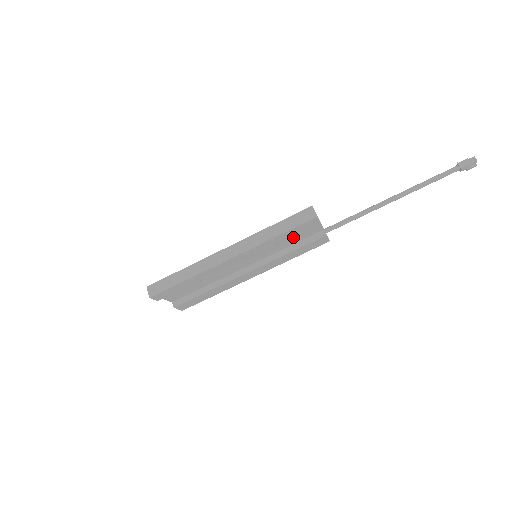
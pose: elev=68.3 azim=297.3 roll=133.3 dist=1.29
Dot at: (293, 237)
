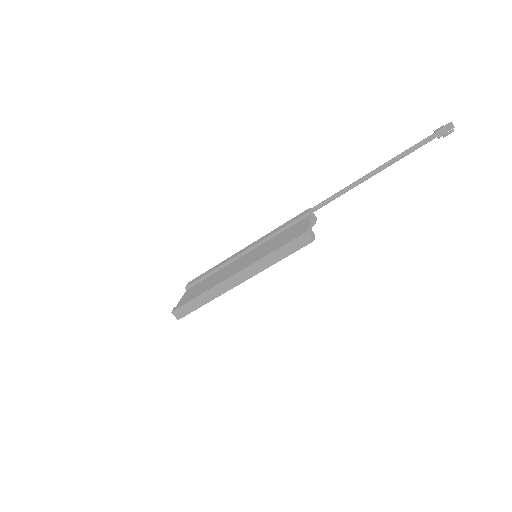
Dot at: occluded
